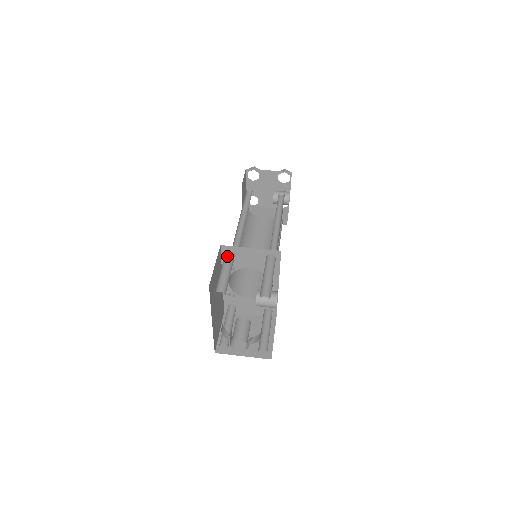
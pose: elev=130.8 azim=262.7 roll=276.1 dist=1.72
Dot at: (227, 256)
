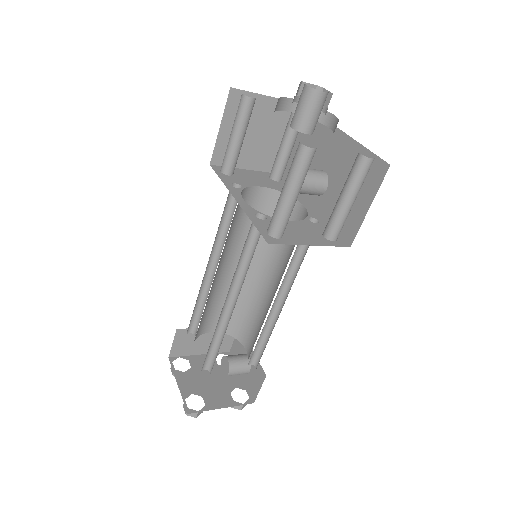
Dot at: occluded
